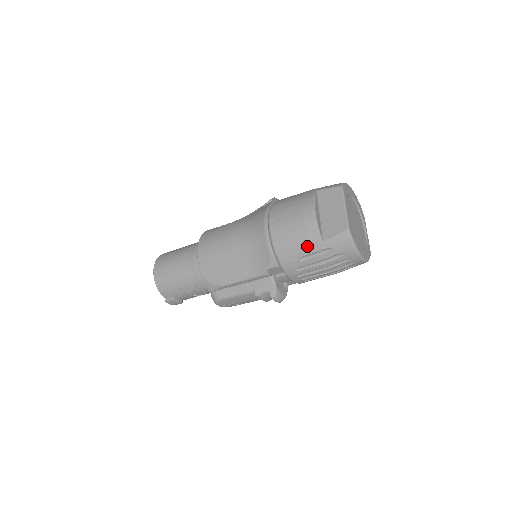
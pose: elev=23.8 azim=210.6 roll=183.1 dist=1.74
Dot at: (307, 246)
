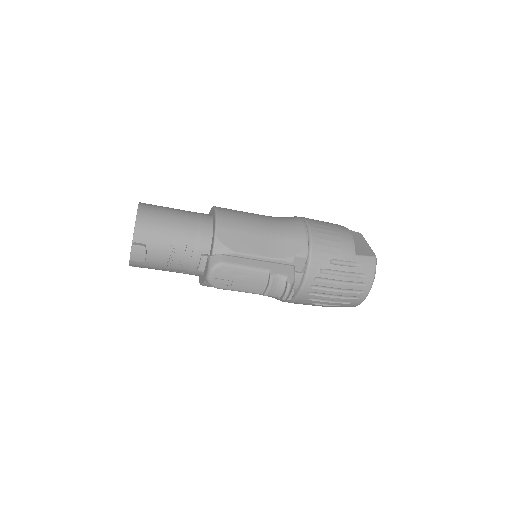
Dot at: (342, 252)
